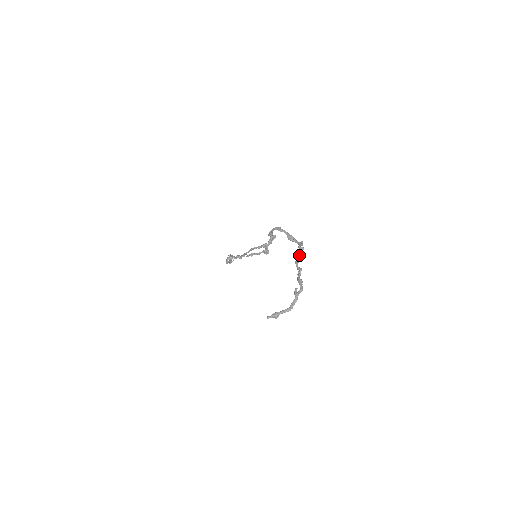
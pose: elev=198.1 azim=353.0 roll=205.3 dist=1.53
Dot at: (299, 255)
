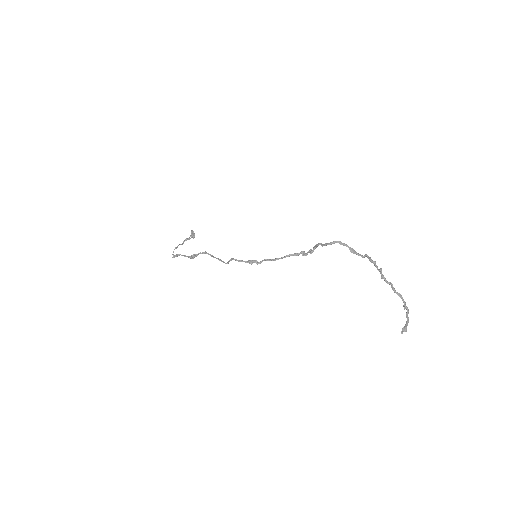
Dot at: (381, 270)
